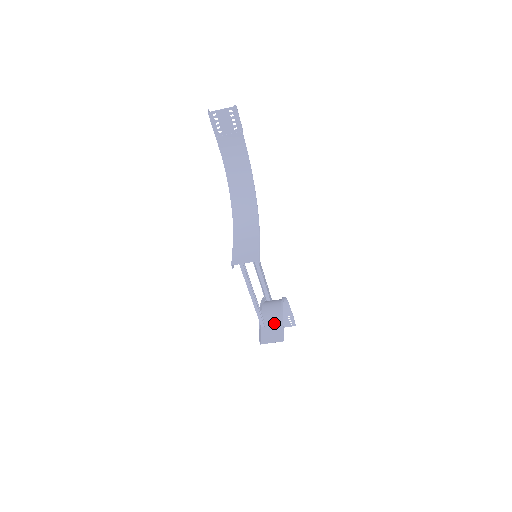
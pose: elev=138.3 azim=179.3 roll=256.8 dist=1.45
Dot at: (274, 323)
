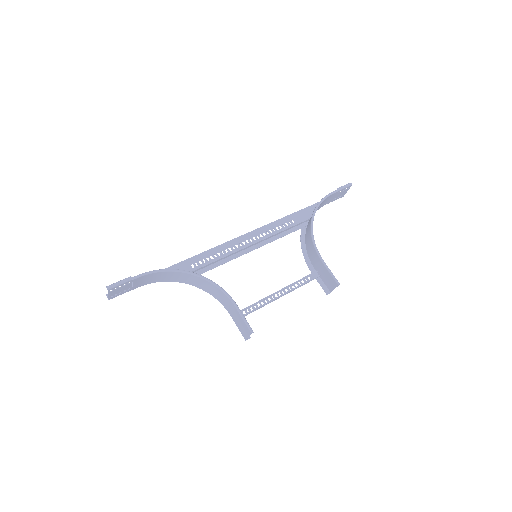
Dot at: (323, 269)
